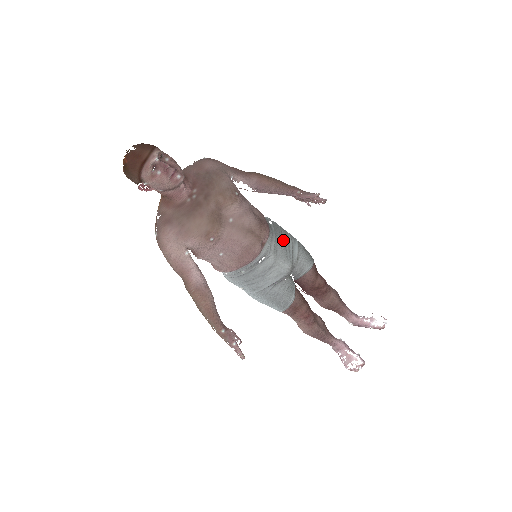
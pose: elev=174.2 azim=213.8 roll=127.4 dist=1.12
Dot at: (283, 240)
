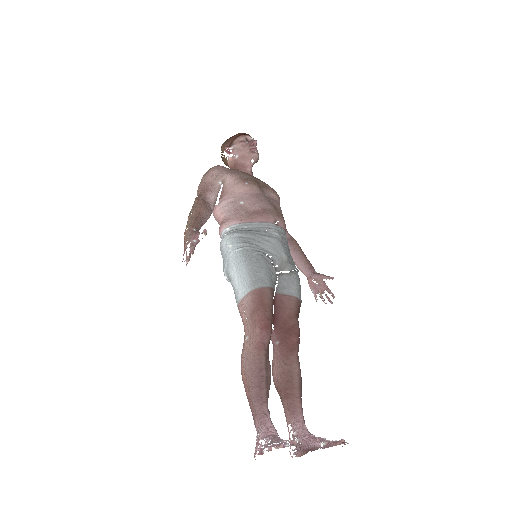
Dot at: occluded
